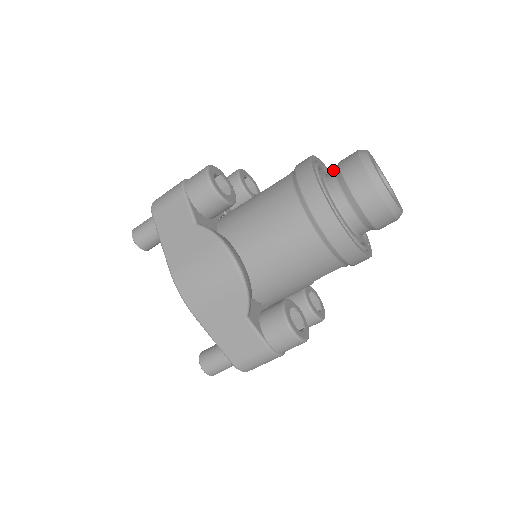
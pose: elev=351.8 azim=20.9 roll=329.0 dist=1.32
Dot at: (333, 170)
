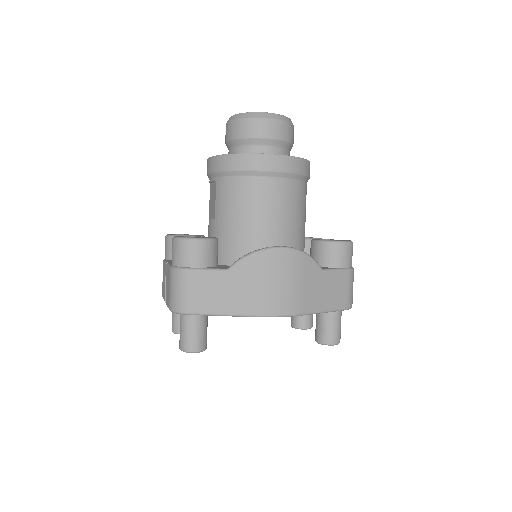
Dot at: (232, 148)
